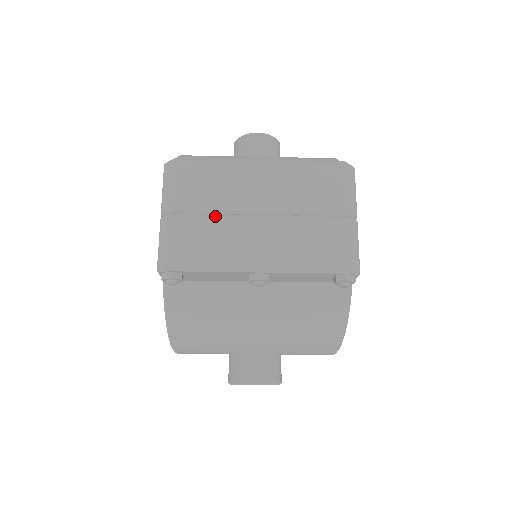
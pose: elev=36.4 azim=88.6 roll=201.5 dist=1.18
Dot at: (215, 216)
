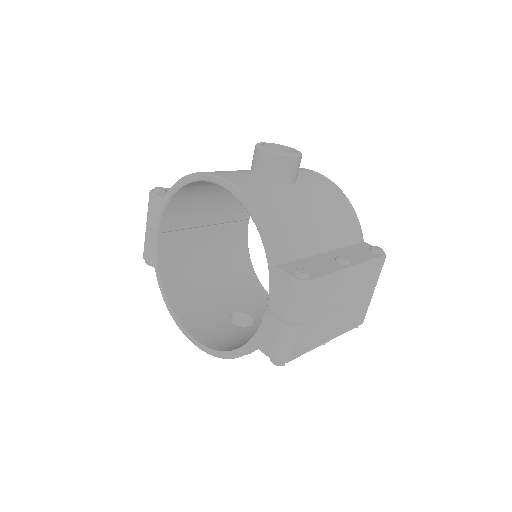
Dot at: (319, 317)
